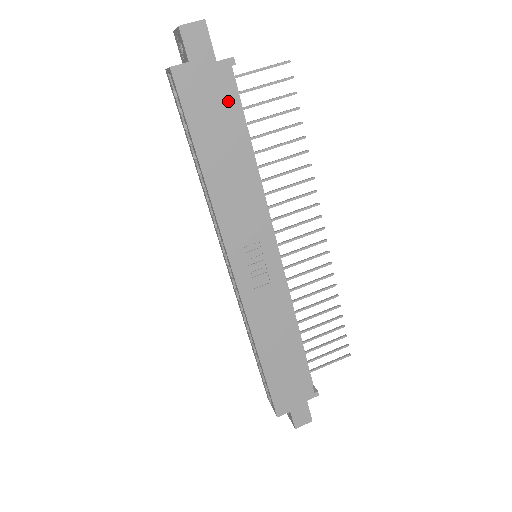
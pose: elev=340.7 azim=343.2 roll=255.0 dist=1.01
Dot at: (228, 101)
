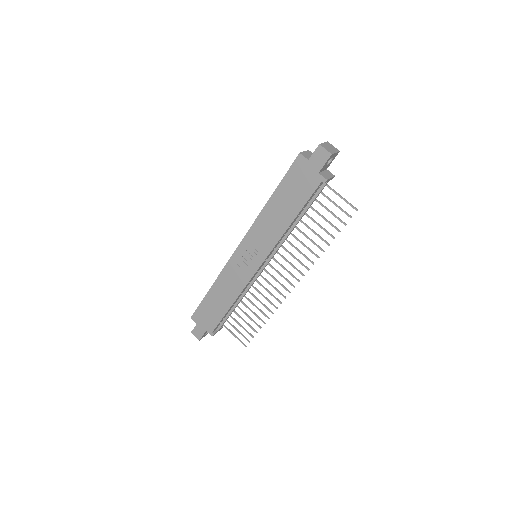
Dot at: (306, 191)
